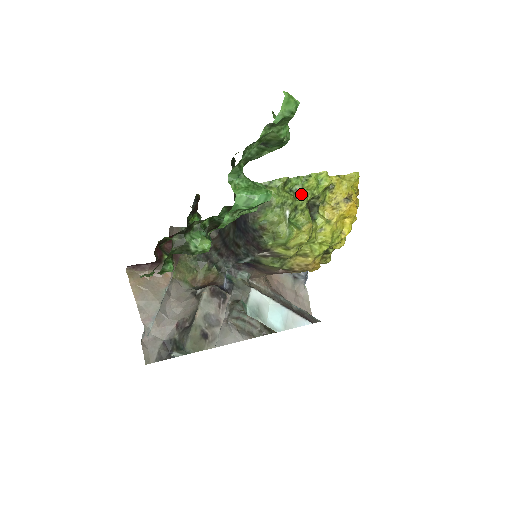
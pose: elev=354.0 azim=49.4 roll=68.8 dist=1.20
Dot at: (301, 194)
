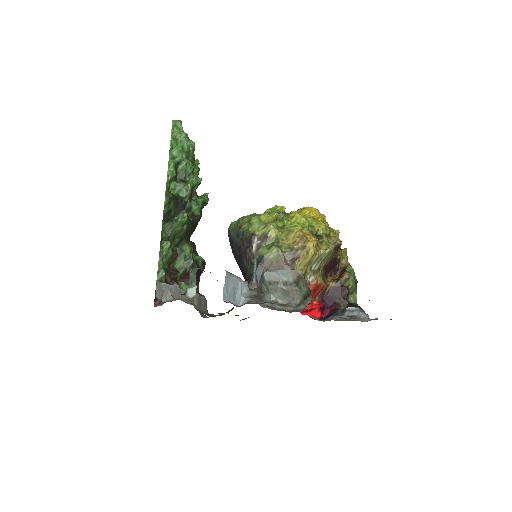
Dot at: occluded
